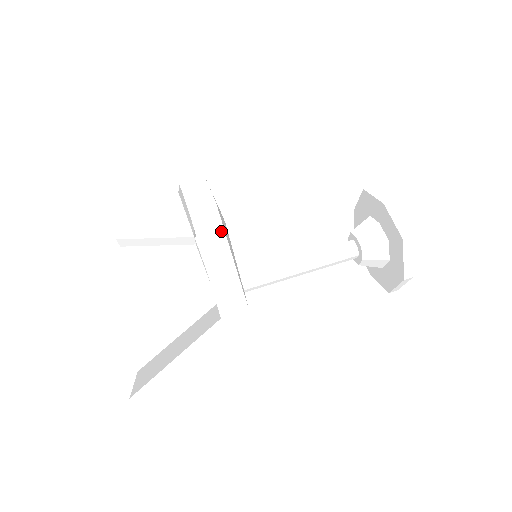
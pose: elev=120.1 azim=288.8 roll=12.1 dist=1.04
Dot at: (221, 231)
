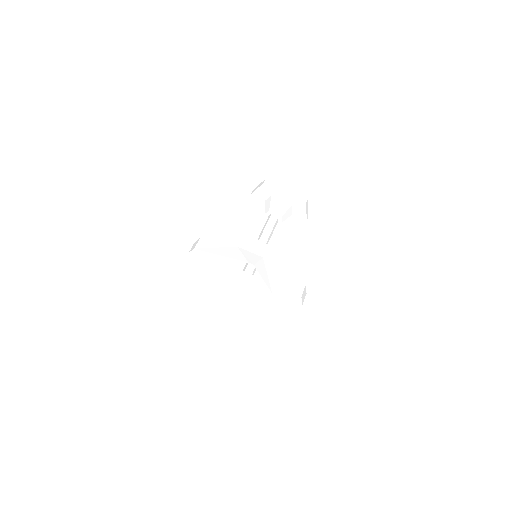
Dot at: (279, 257)
